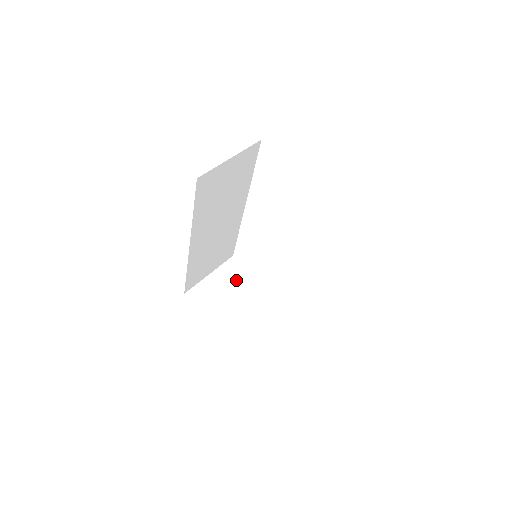
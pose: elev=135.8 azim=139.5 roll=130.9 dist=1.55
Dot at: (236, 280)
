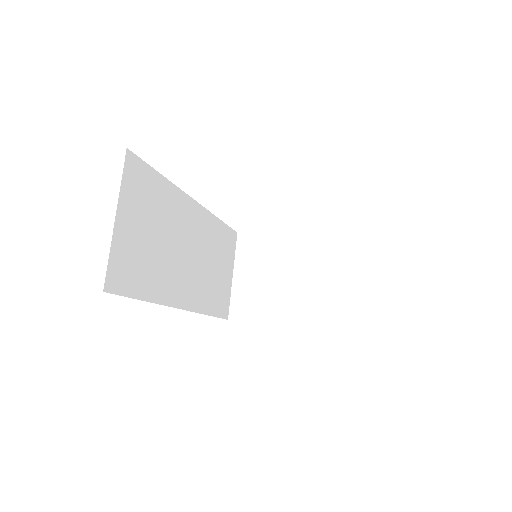
Dot at: (262, 258)
